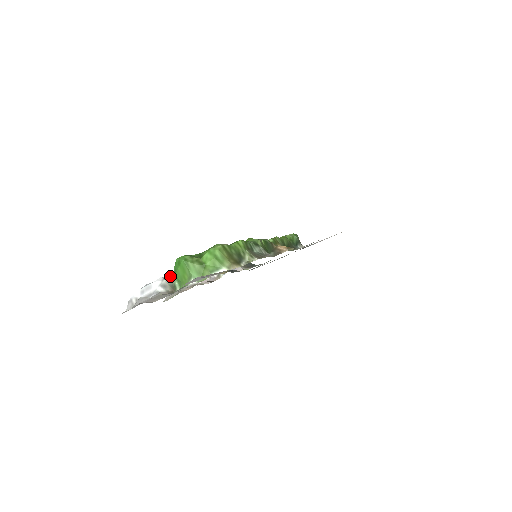
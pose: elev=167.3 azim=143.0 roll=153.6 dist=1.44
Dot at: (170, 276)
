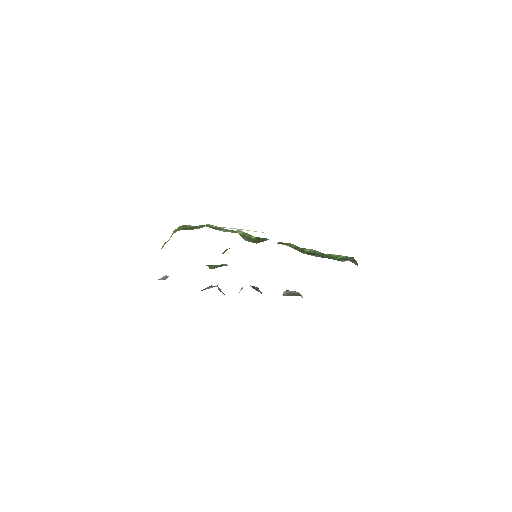
Dot at: occluded
